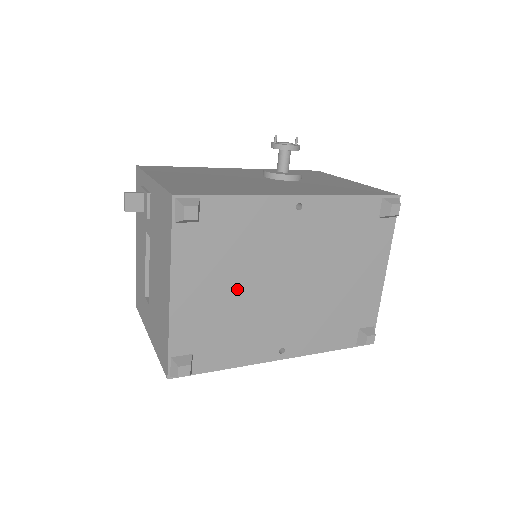
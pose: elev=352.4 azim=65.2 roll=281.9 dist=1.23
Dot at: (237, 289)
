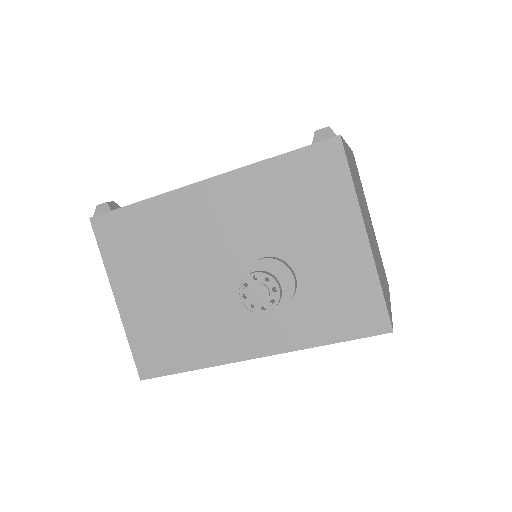
Dot at: occluded
